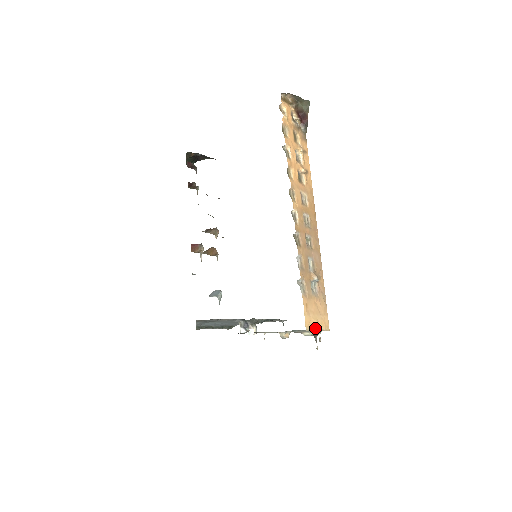
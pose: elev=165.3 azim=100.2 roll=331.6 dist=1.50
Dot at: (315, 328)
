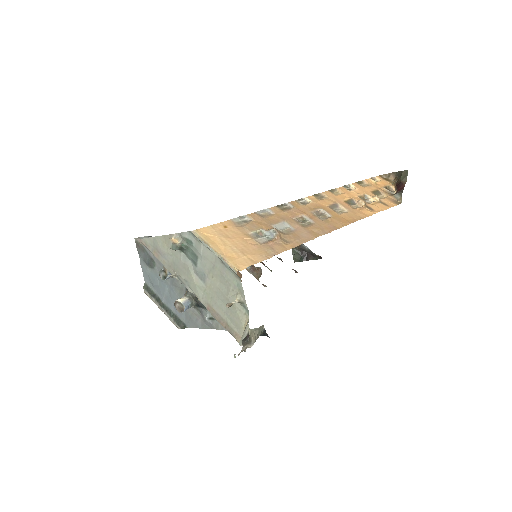
Dot at: (211, 245)
